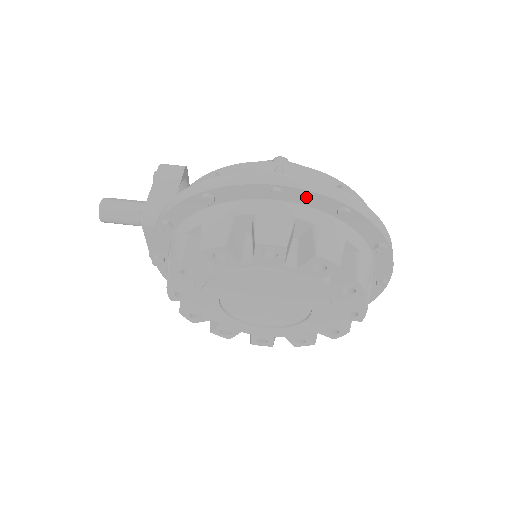
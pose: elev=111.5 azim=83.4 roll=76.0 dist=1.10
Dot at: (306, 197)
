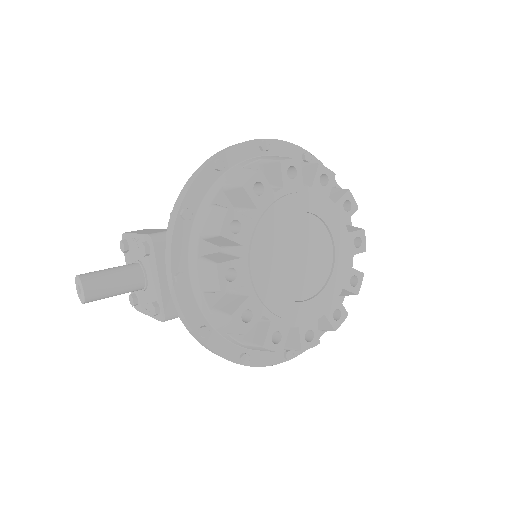
Dot at: (281, 148)
